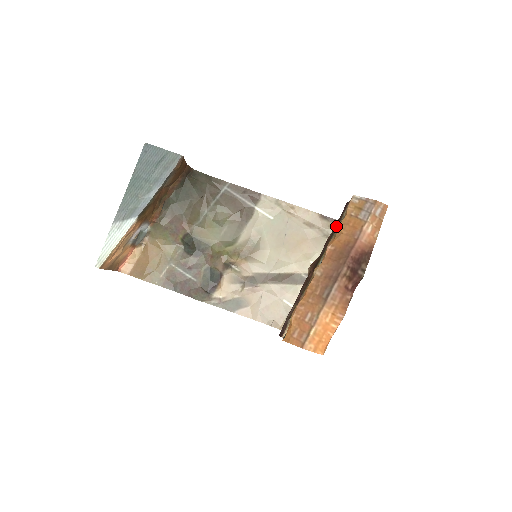
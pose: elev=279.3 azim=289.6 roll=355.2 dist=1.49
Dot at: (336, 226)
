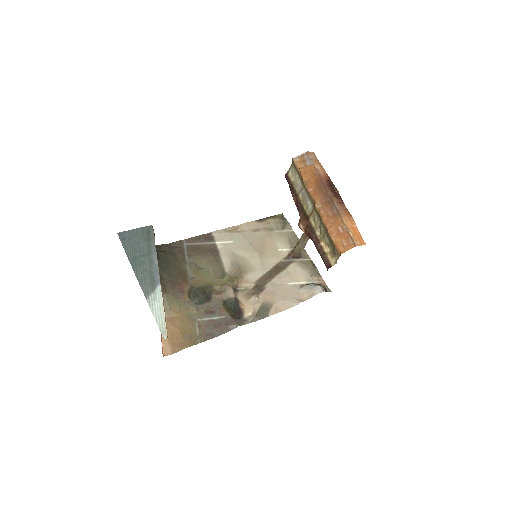
Dot at: (293, 189)
